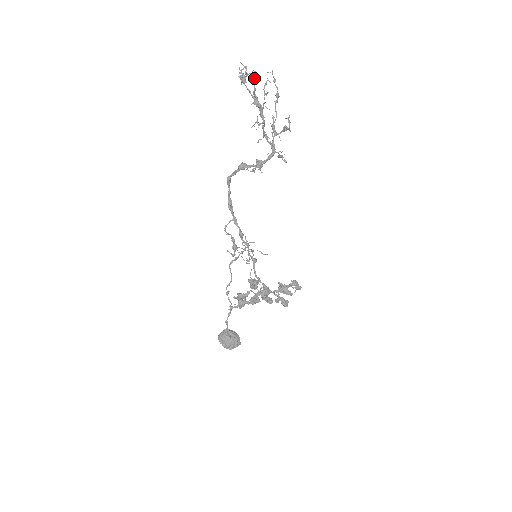
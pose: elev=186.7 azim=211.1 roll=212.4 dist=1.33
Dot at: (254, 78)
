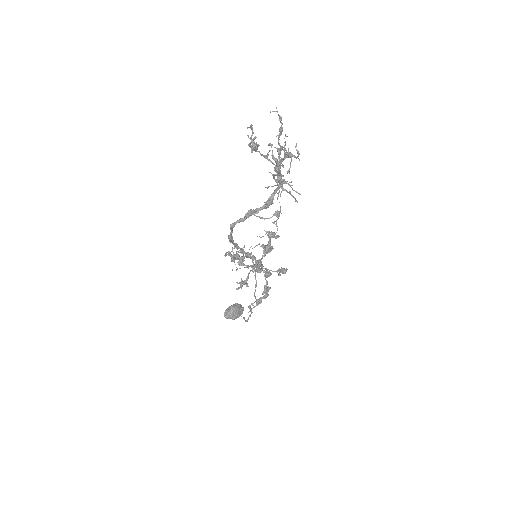
Dot at: (280, 153)
